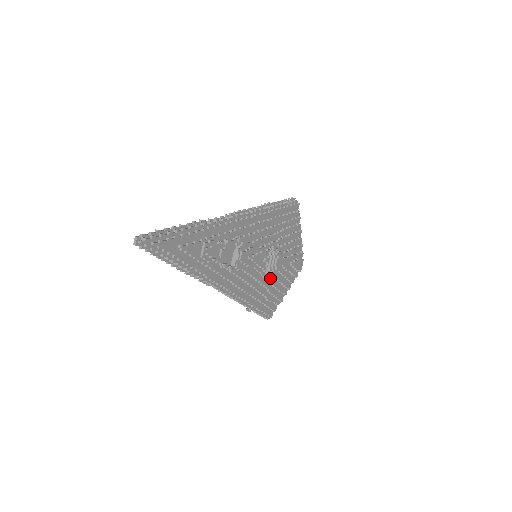
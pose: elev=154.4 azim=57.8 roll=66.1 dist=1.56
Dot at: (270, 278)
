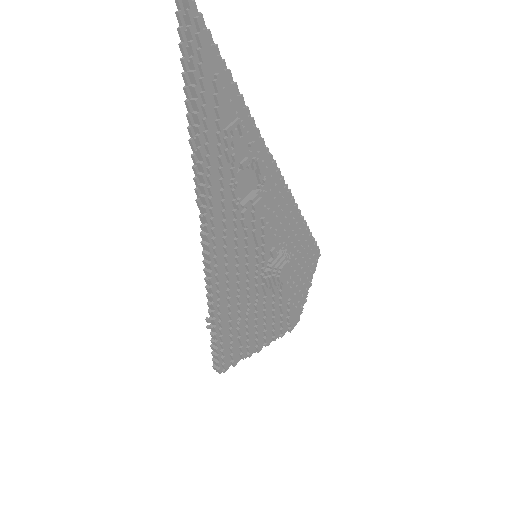
Dot at: (260, 293)
